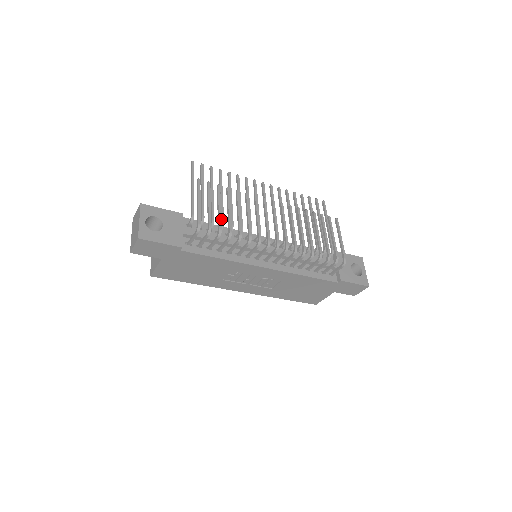
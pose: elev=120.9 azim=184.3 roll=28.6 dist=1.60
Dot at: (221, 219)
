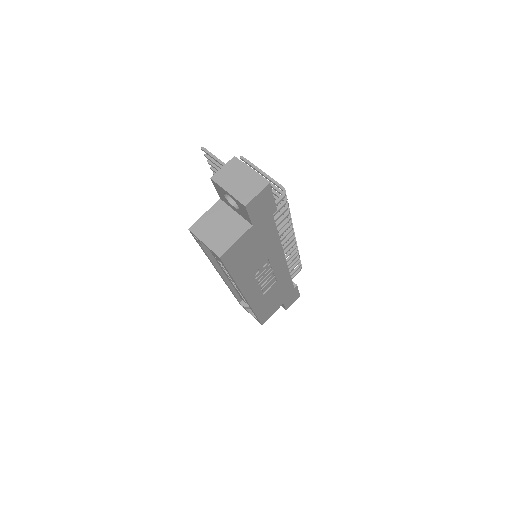
Dot at: (278, 194)
